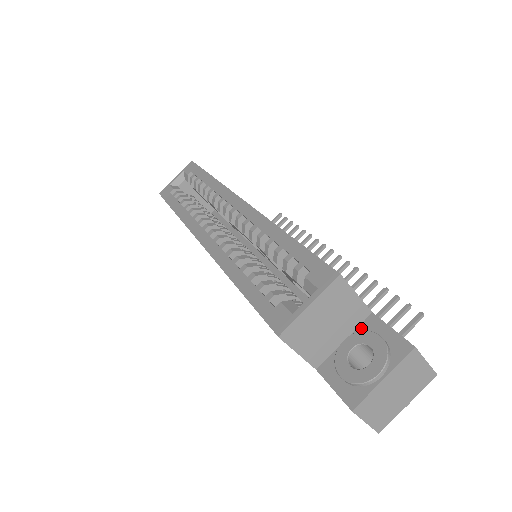
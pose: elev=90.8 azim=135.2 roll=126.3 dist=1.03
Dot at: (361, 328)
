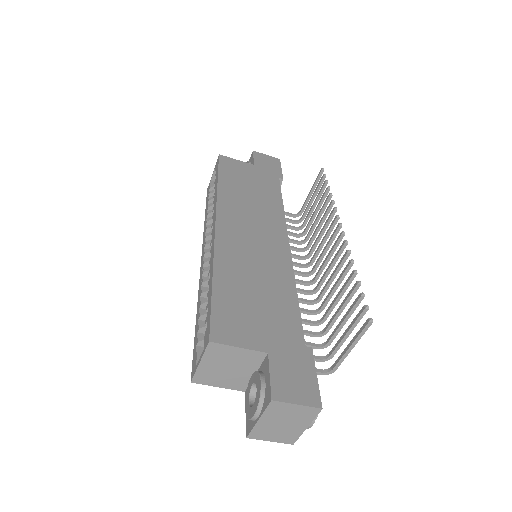
Dot at: (262, 366)
